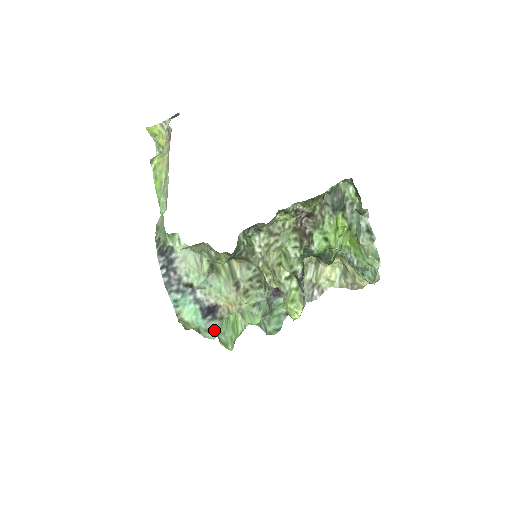
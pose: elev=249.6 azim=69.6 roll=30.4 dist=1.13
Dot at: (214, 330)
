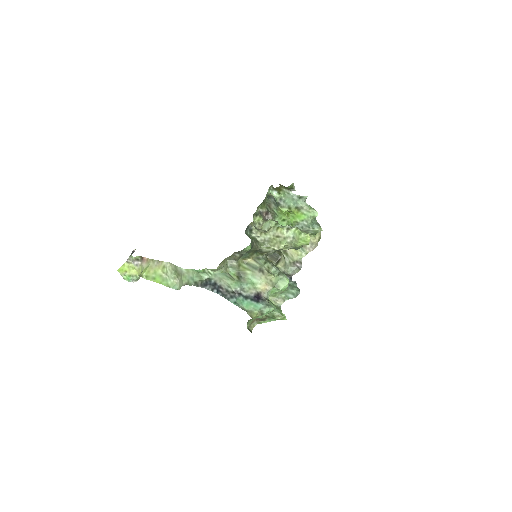
Dot at: (269, 305)
